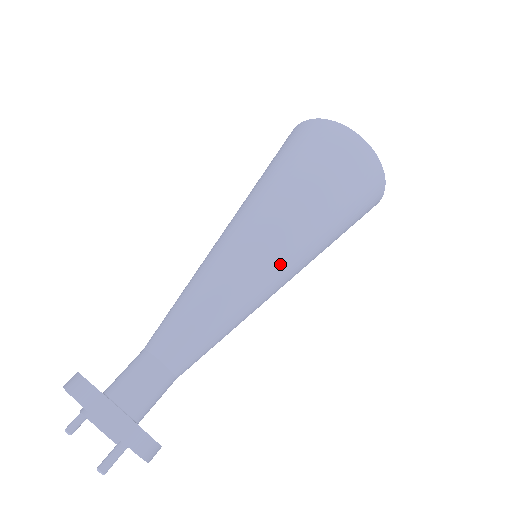
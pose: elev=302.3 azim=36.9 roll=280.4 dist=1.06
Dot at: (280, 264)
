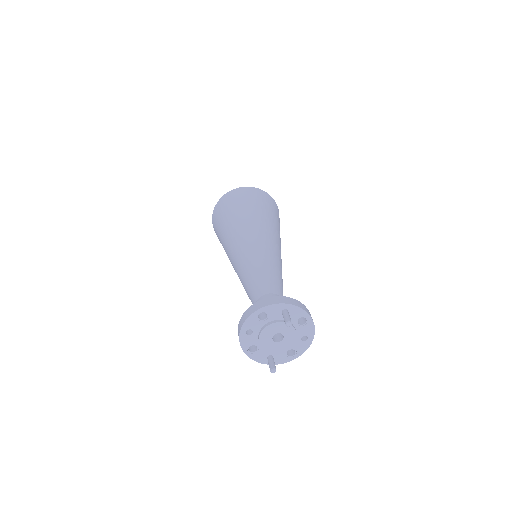
Dot at: (262, 235)
